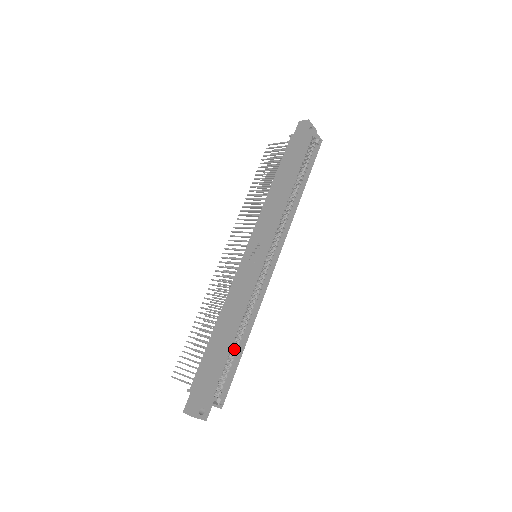
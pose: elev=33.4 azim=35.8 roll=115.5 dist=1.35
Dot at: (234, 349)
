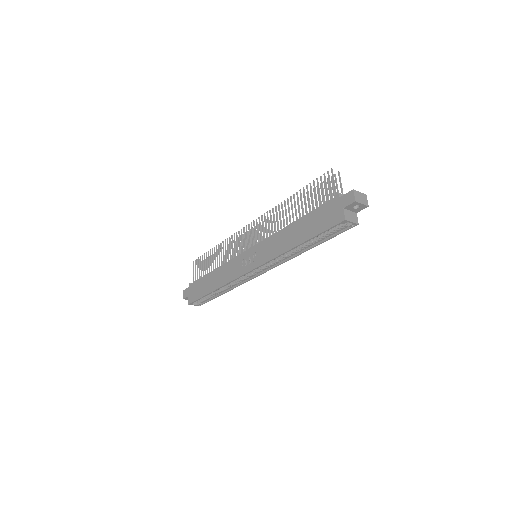
Dot at: (215, 292)
